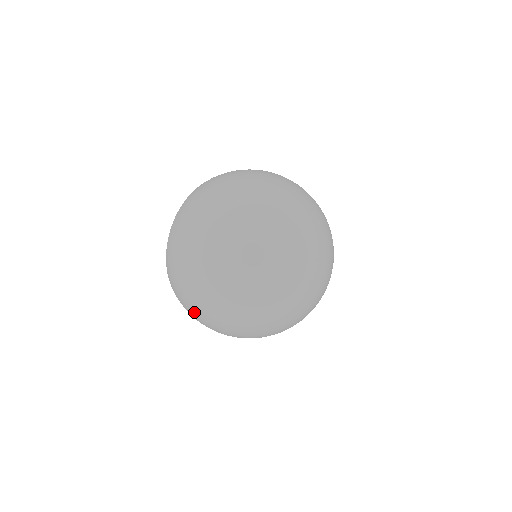
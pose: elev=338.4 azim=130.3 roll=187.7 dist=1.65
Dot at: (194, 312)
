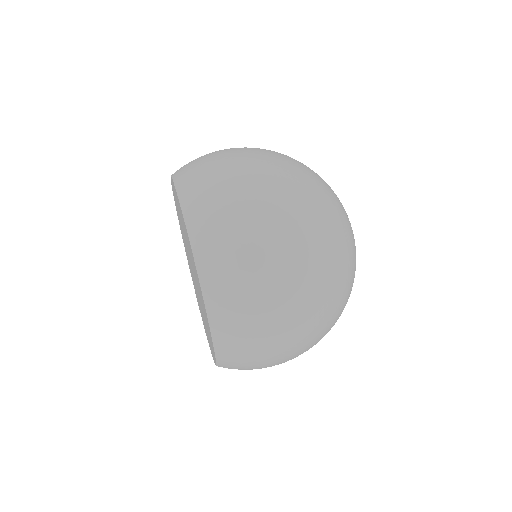
Dot at: occluded
